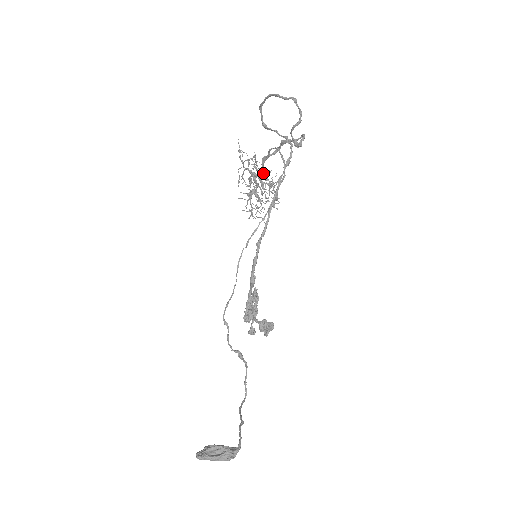
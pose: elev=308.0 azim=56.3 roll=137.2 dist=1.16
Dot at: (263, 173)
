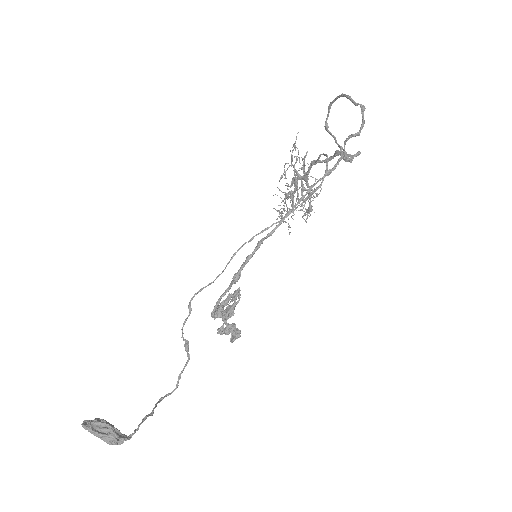
Dot at: (306, 177)
